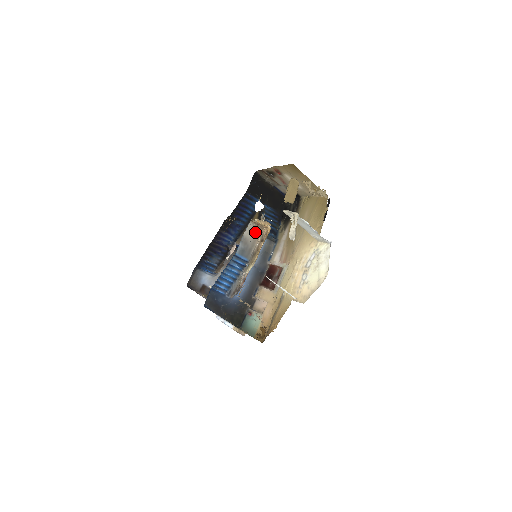
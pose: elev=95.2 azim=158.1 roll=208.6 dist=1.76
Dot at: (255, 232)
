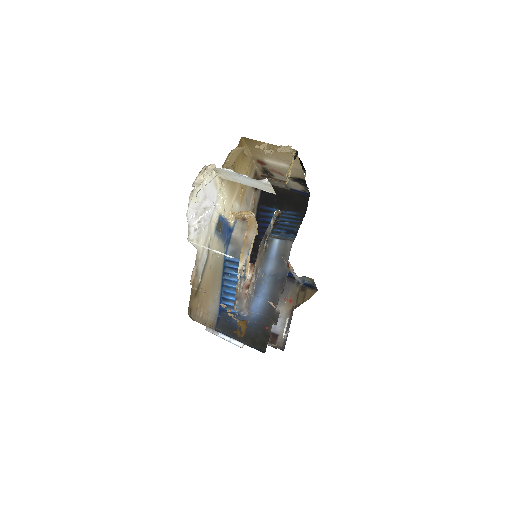
Dot at: (245, 229)
